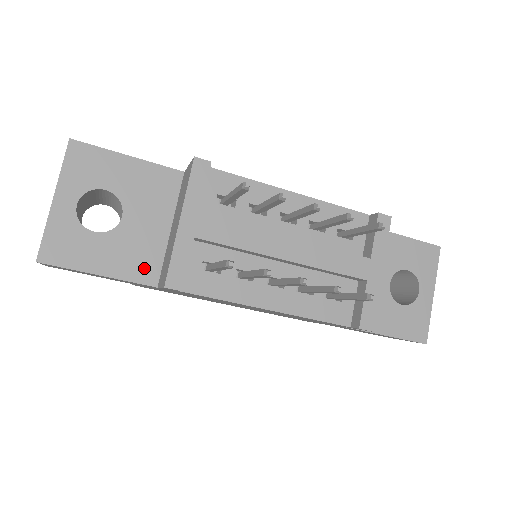
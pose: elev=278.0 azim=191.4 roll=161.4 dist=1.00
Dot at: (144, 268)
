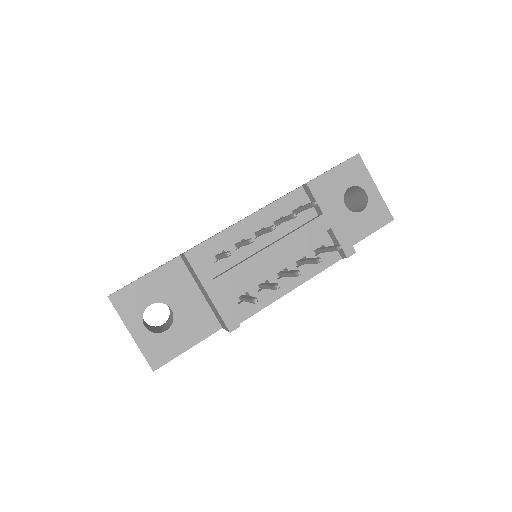
Dot at: (207, 325)
